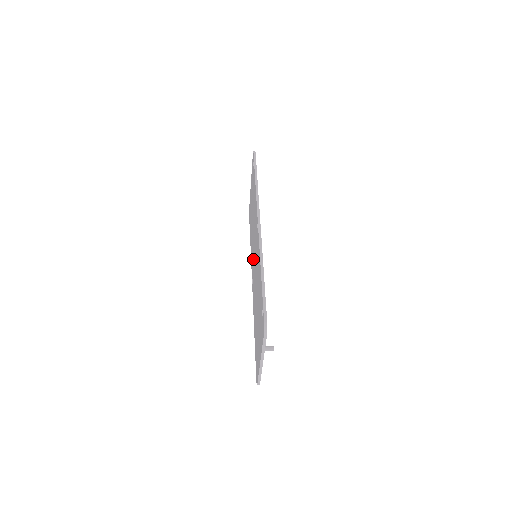
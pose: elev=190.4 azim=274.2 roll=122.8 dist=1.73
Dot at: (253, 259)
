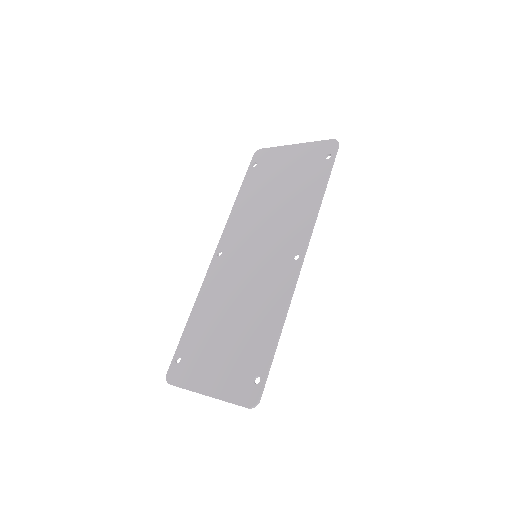
Dot at: (244, 244)
